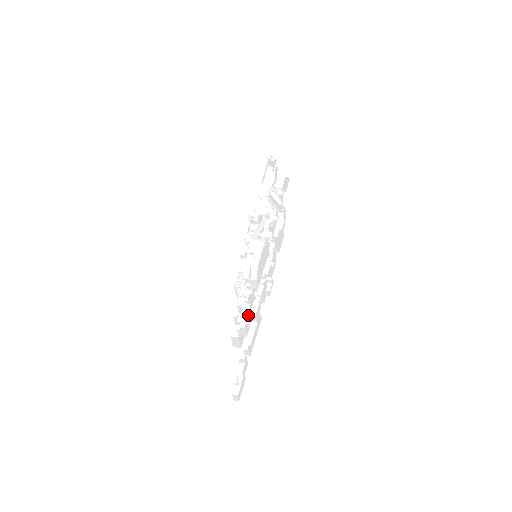
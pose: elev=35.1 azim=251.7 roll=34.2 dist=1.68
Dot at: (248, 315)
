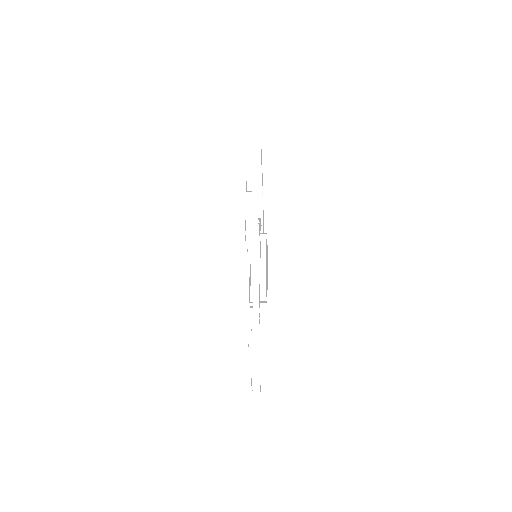
Dot at: occluded
